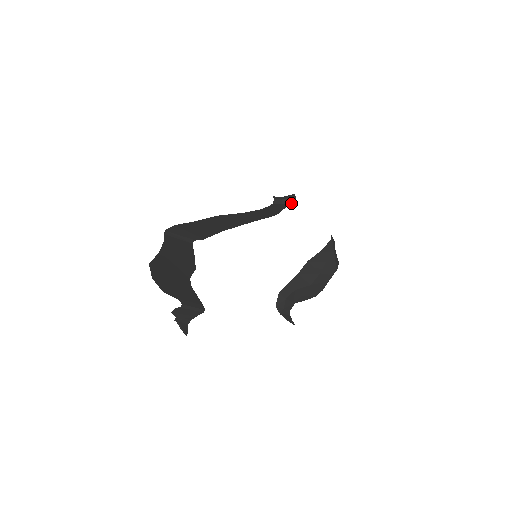
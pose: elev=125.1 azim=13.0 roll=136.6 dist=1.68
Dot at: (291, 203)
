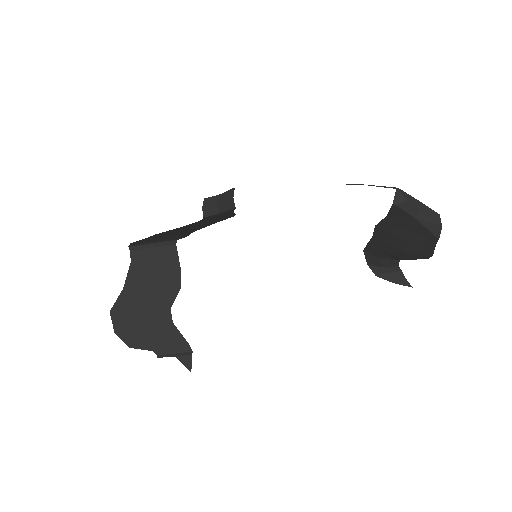
Dot at: (233, 209)
